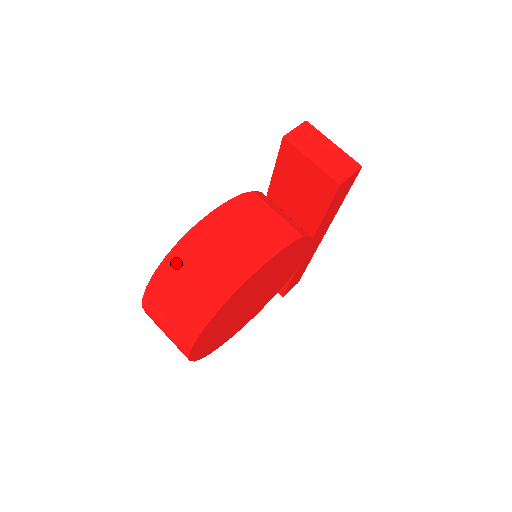
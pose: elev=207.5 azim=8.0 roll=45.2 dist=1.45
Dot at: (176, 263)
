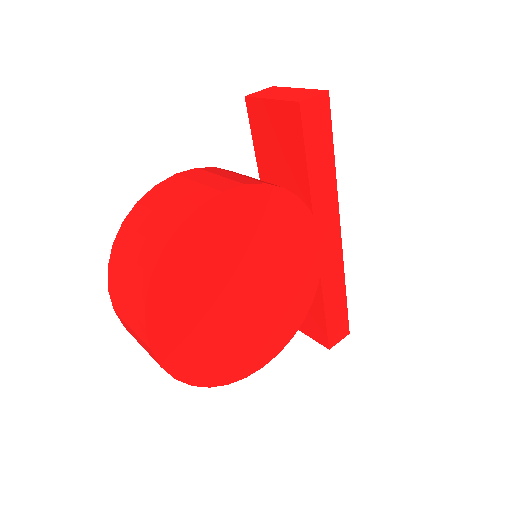
Dot at: (130, 223)
